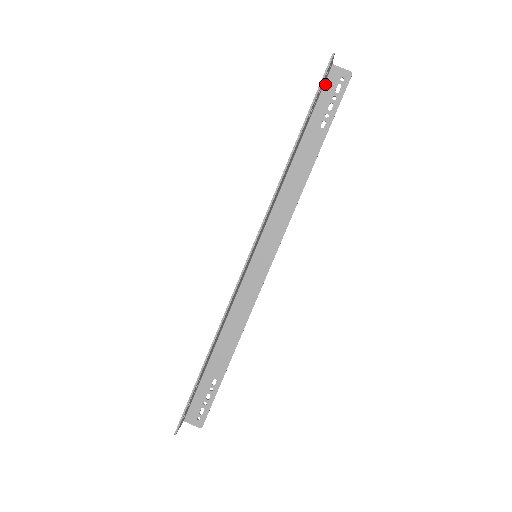
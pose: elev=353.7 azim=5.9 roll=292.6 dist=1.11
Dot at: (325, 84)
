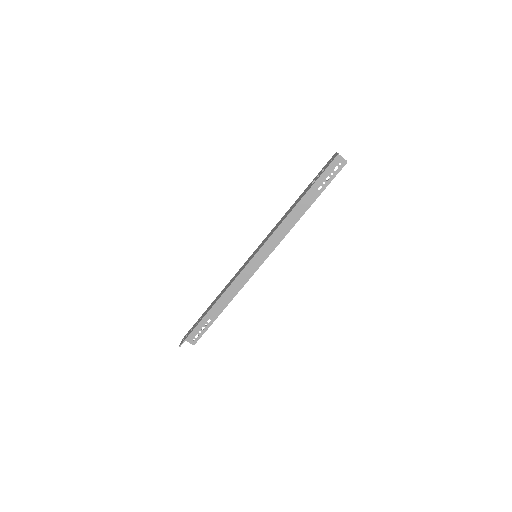
Dot at: occluded
